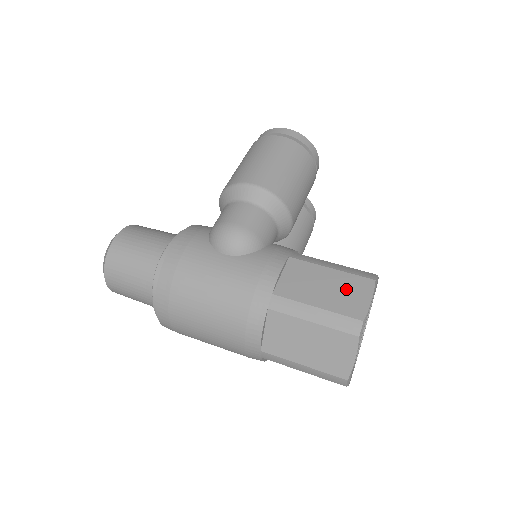
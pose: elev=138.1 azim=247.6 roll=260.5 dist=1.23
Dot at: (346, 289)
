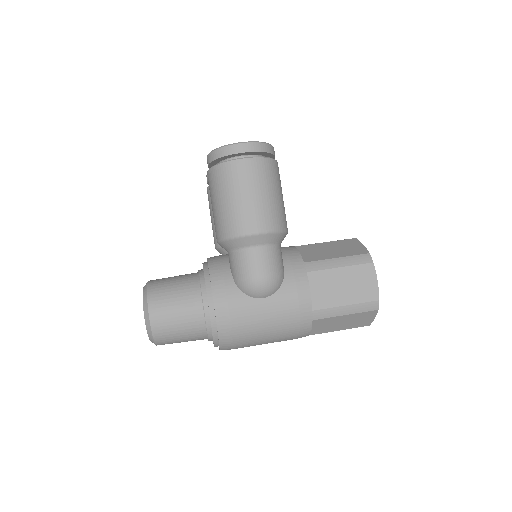
Dot at: (358, 280)
